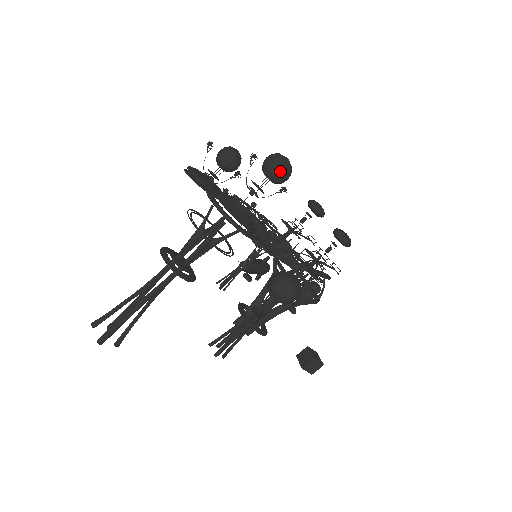
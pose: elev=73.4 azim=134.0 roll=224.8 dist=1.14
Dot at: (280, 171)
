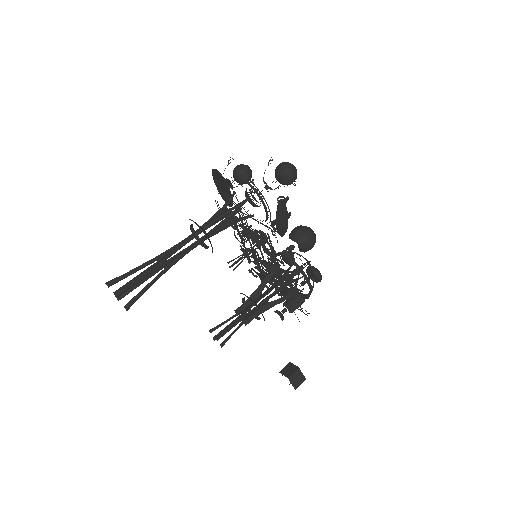
Dot at: (291, 170)
